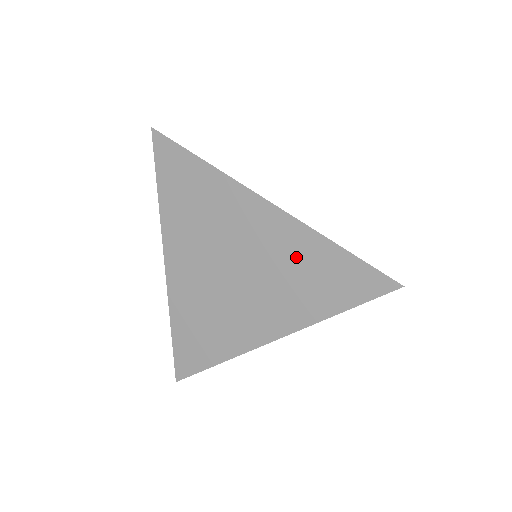
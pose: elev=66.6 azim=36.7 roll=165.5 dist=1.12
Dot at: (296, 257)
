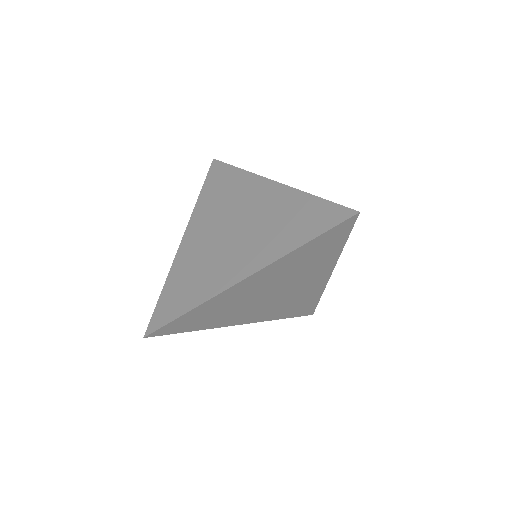
Dot at: (282, 210)
